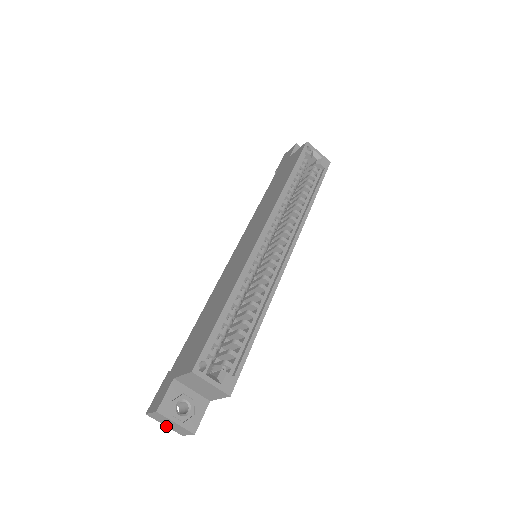
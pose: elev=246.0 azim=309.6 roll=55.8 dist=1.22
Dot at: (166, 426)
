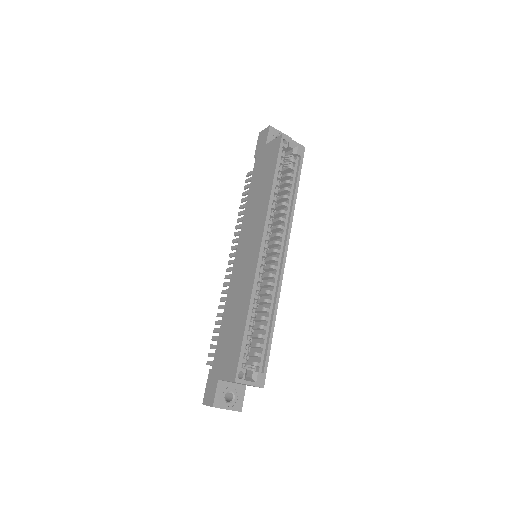
Dot at: occluded
